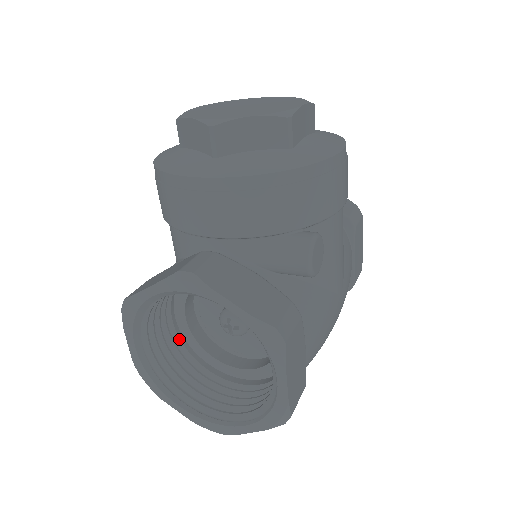
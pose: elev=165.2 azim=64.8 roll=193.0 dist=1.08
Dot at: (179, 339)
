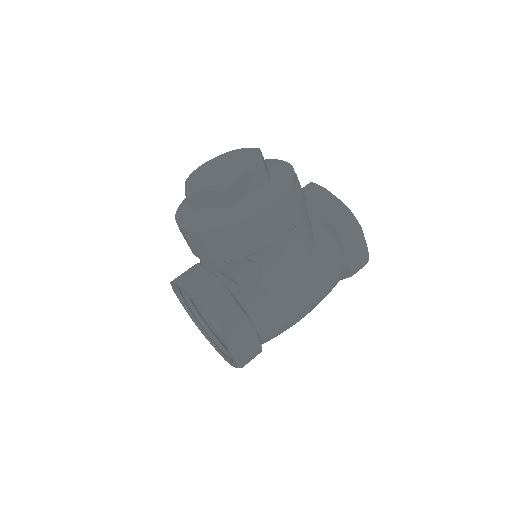
Dot at: occluded
